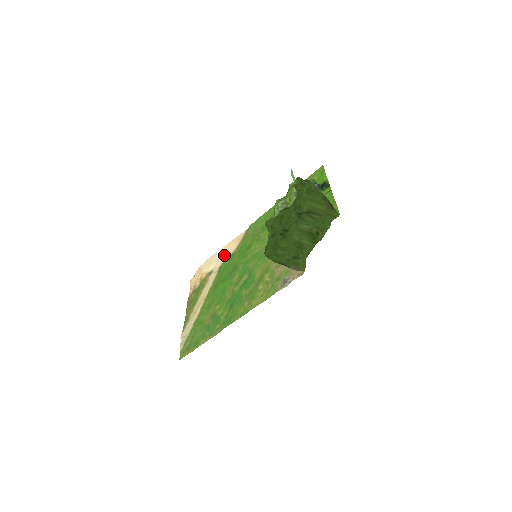
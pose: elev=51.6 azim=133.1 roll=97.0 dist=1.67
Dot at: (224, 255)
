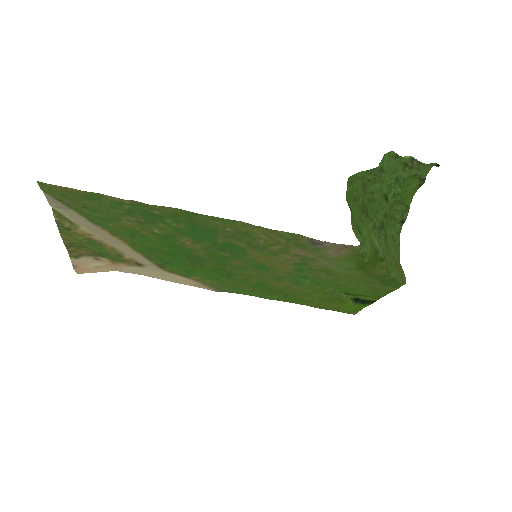
Dot at: (172, 275)
